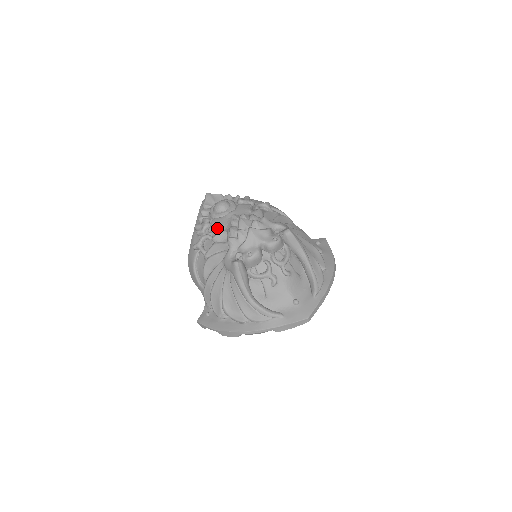
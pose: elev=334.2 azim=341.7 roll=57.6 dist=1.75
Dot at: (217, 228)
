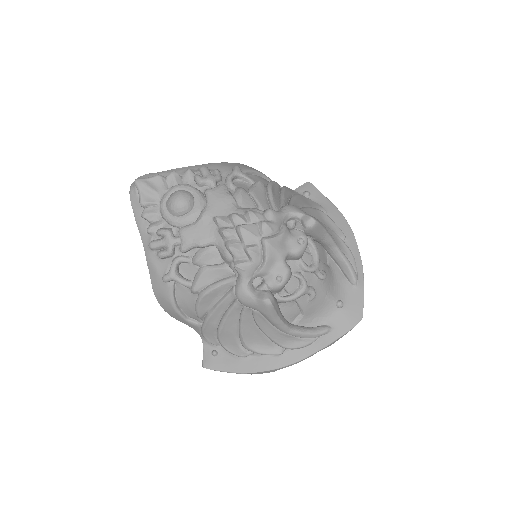
Dot at: (198, 246)
